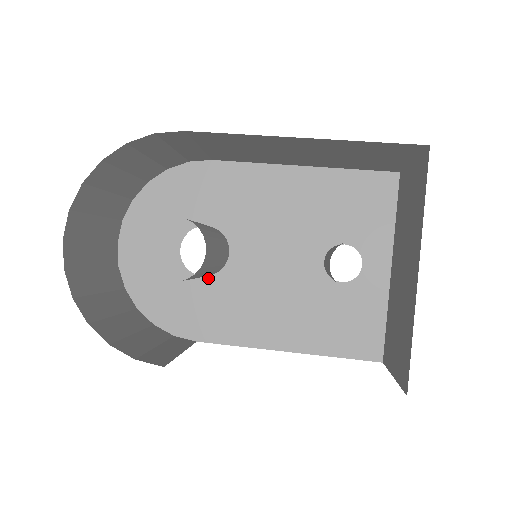
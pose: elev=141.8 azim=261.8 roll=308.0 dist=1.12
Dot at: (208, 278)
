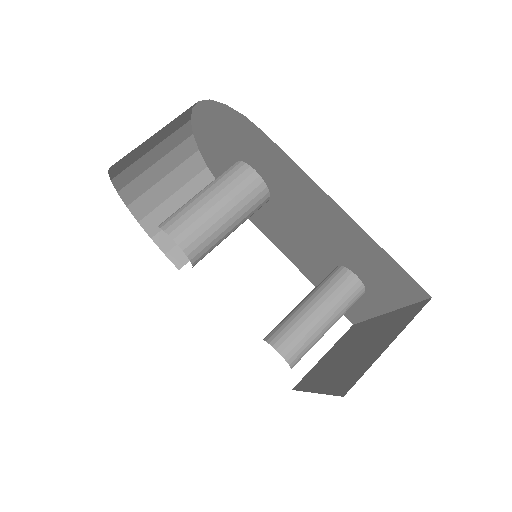
Dot at: occluded
